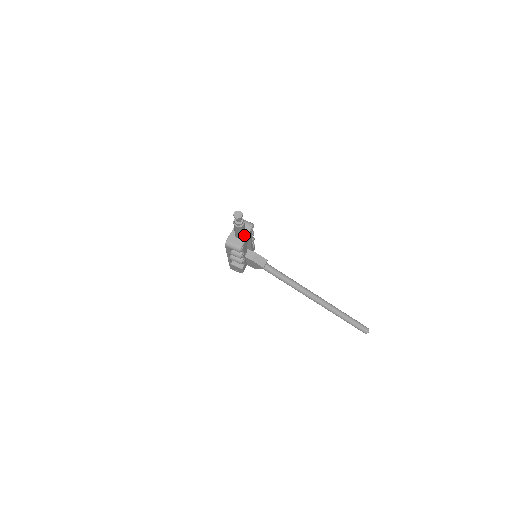
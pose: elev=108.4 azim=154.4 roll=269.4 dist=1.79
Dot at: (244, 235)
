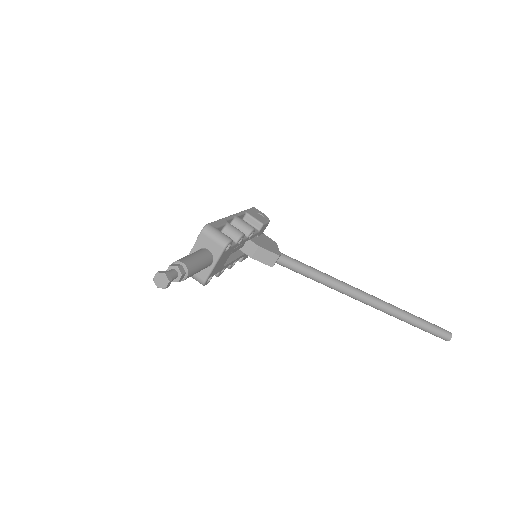
Dot at: (207, 265)
